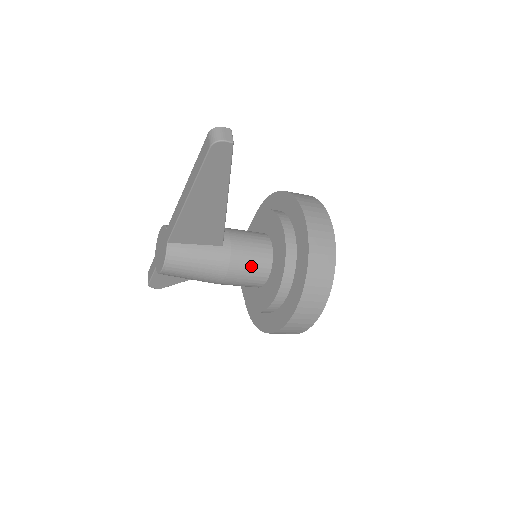
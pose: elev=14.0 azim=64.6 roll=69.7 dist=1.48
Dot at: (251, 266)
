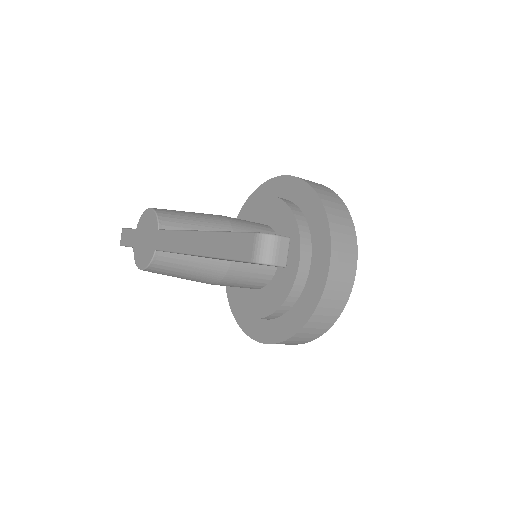
Dot at: (247, 280)
